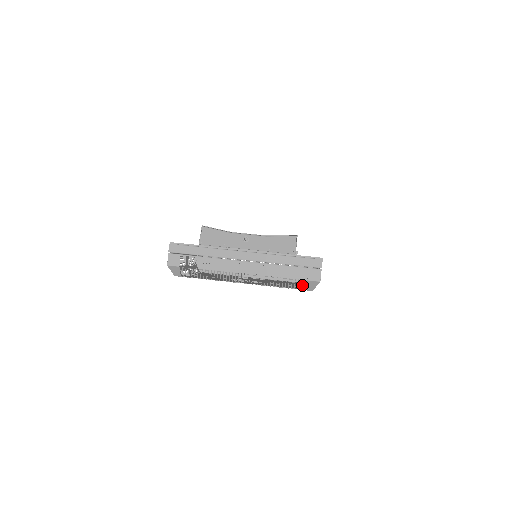
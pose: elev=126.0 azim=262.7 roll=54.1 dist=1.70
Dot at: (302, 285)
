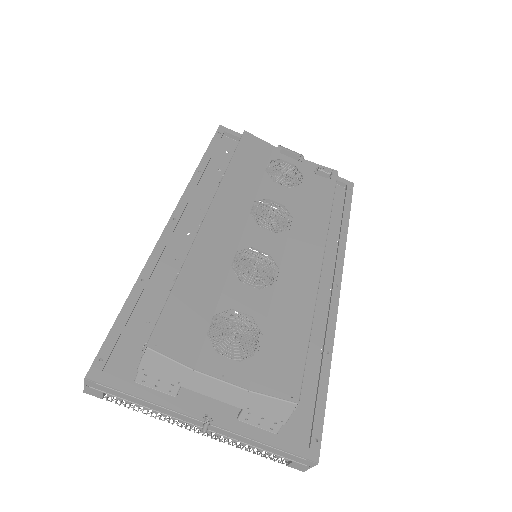
Dot at: occluded
